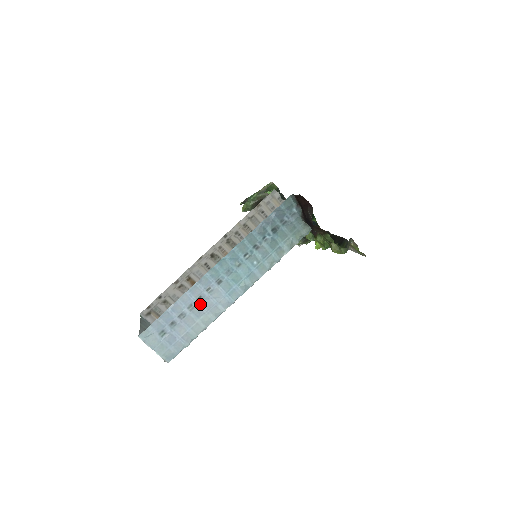
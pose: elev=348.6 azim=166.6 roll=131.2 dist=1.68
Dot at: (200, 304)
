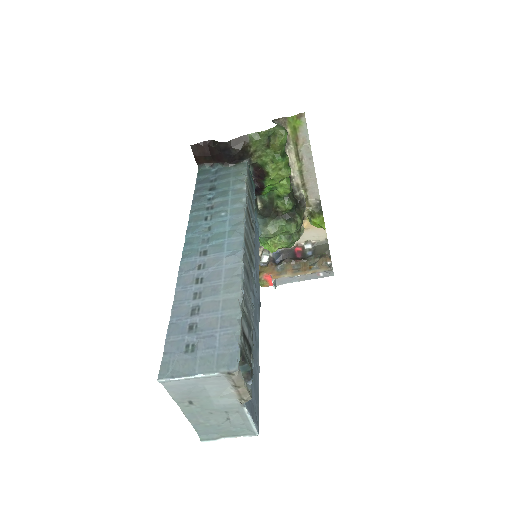
Dot at: (205, 284)
